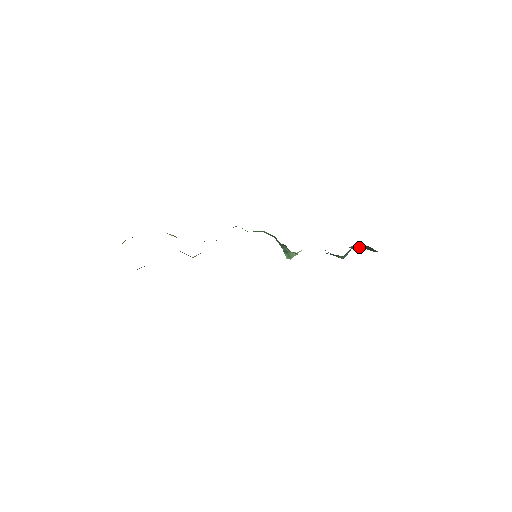
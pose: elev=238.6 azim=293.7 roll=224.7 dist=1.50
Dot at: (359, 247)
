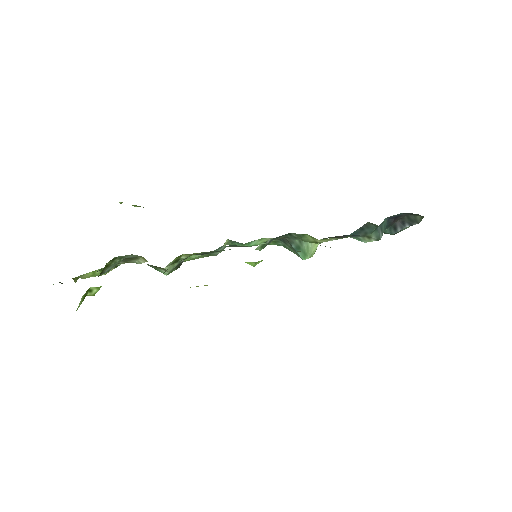
Dot at: (398, 227)
